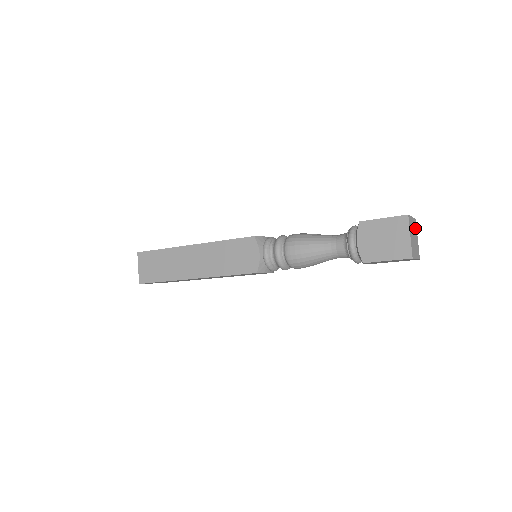
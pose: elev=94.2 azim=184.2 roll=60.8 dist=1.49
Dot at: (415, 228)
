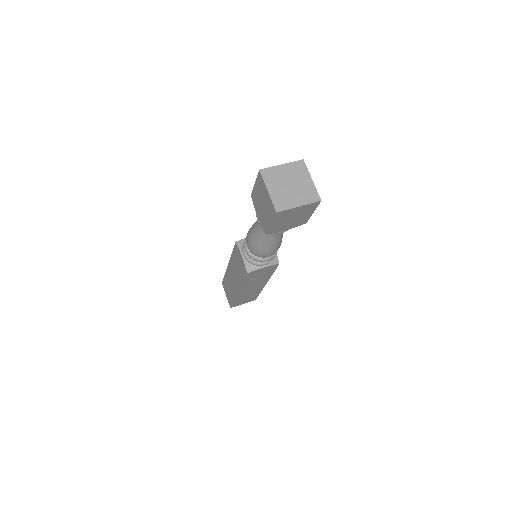
Dot at: (299, 171)
